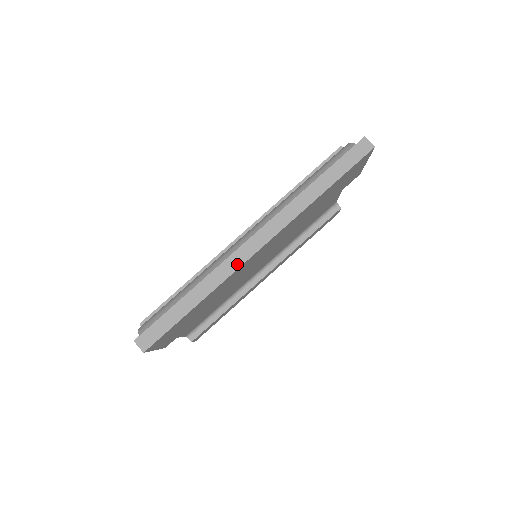
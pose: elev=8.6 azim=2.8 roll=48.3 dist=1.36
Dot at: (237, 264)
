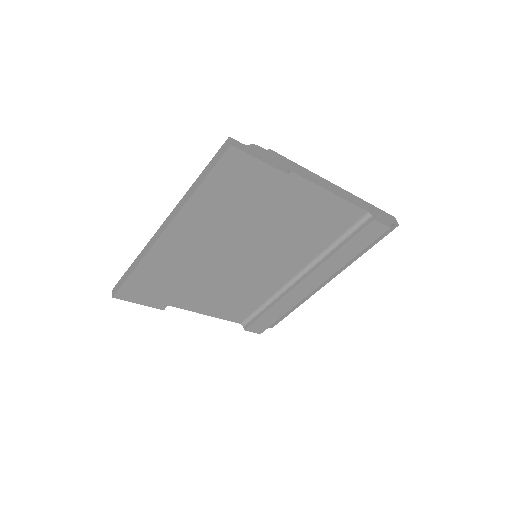
Dot at: (152, 244)
